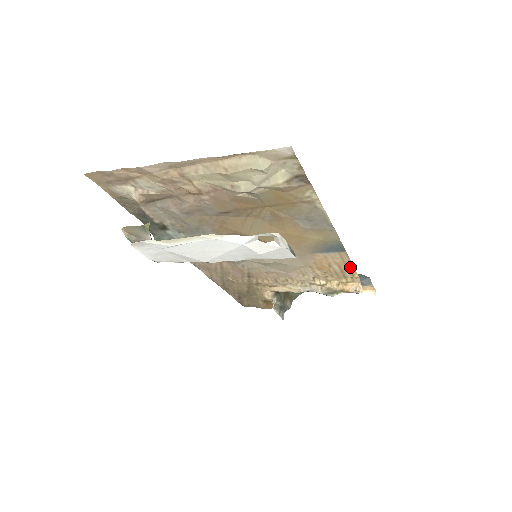
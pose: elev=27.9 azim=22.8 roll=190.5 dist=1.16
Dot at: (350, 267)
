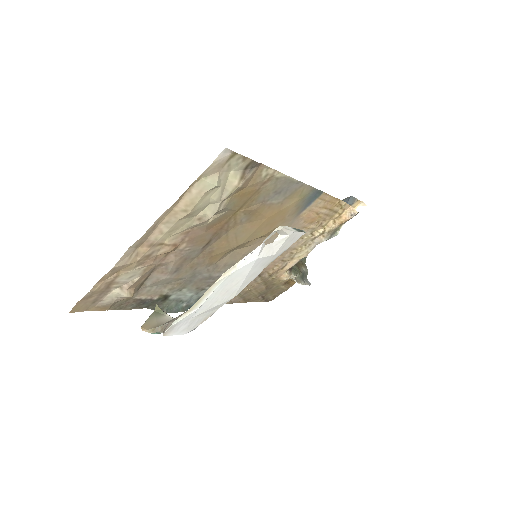
Dot at: (334, 201)
